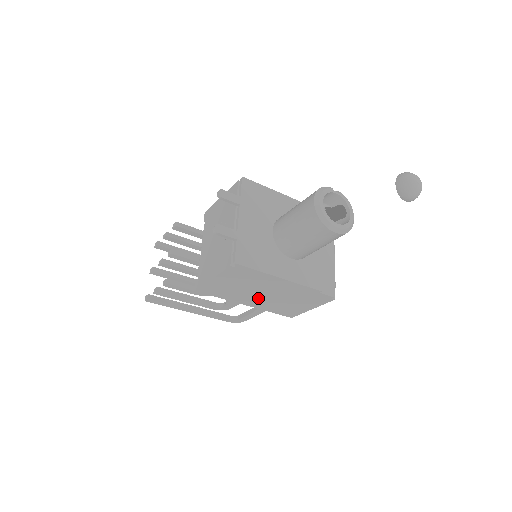
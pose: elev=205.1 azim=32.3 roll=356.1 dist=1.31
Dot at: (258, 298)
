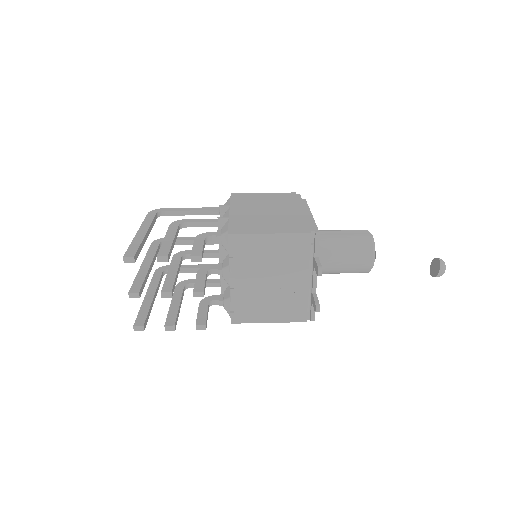
Dot at: occluded
